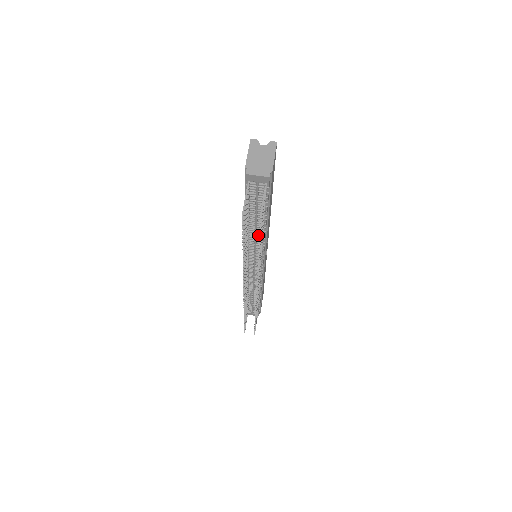
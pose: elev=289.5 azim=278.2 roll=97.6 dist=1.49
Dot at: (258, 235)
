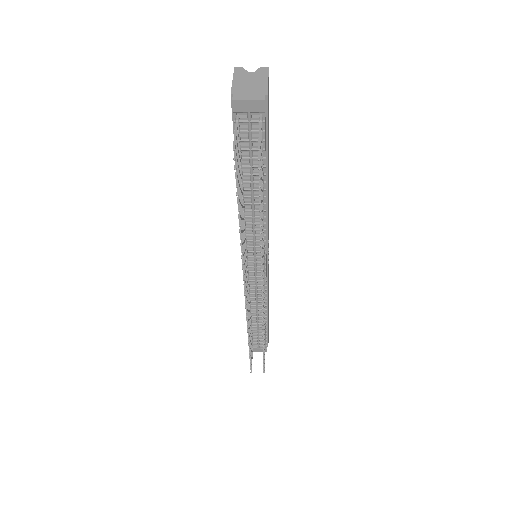
Dot at: (256, 213)
